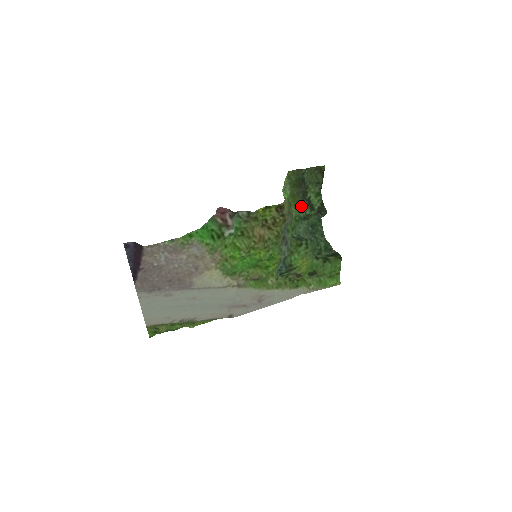
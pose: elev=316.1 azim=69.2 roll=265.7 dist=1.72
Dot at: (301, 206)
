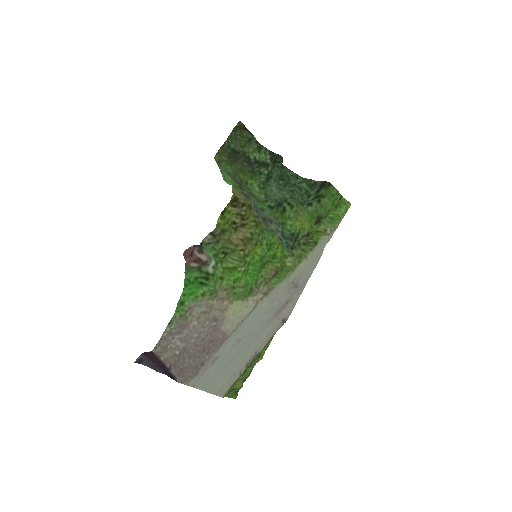
Dot at: (255, 173)
